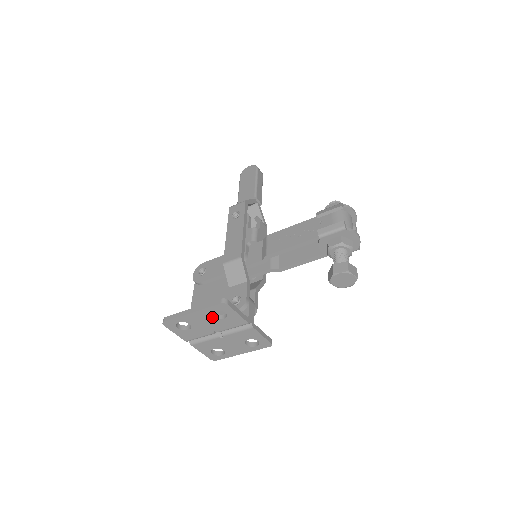
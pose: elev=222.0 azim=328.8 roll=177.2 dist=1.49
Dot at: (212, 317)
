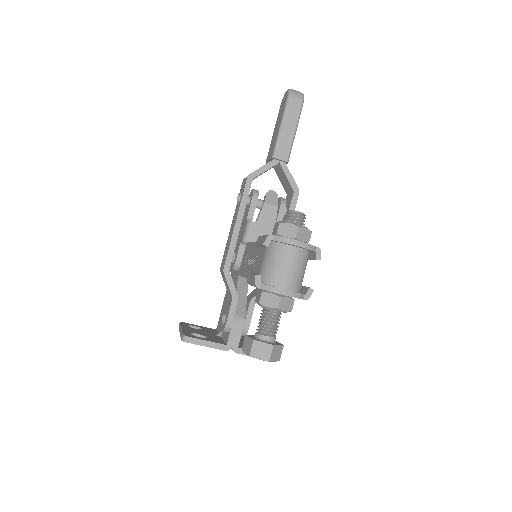
Dot at: occluded
